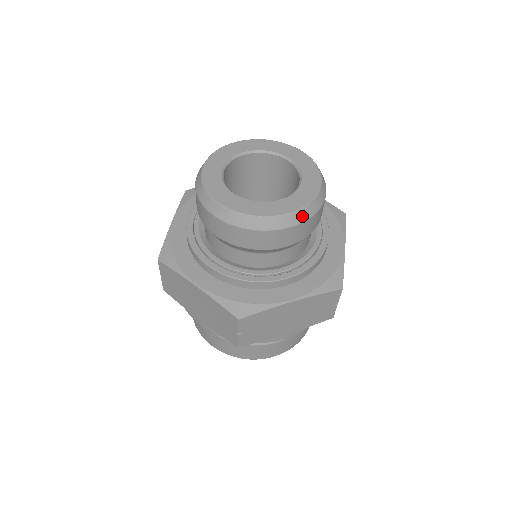
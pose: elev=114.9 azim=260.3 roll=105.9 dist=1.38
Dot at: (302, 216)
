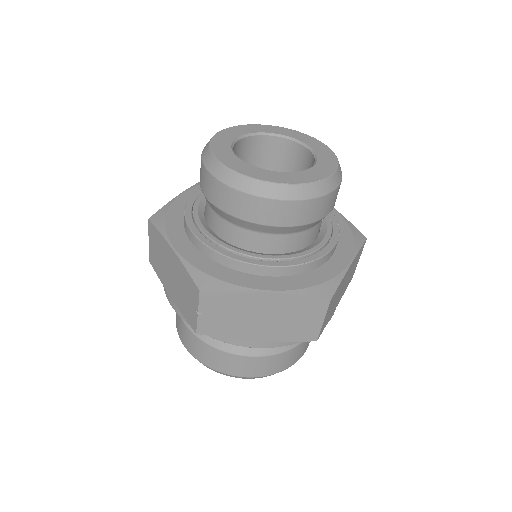
Dot at: (299, 193)
